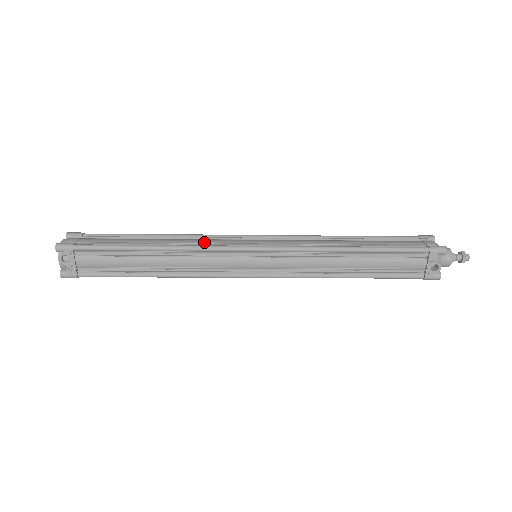
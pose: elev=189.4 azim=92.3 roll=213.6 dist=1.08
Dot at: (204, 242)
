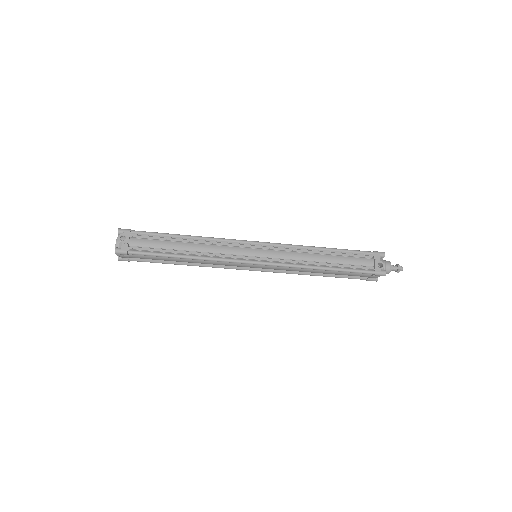
Dot at: occluded
